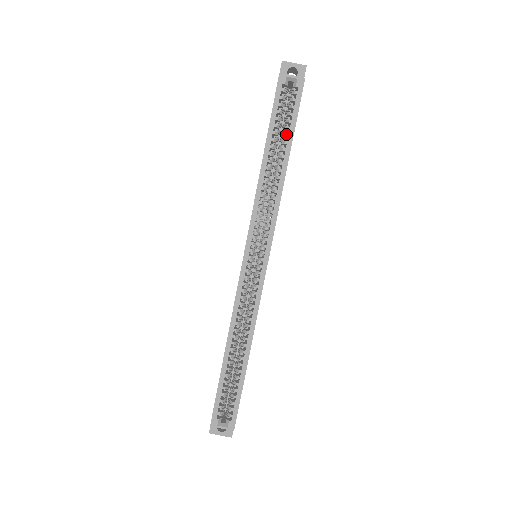
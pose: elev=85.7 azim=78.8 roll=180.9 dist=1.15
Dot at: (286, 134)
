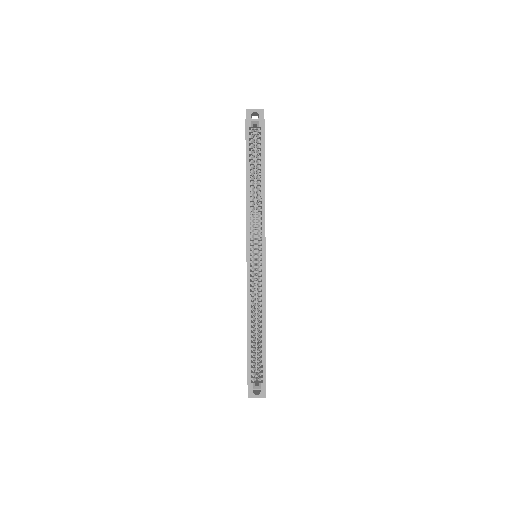
Dot at: (259, 162)
